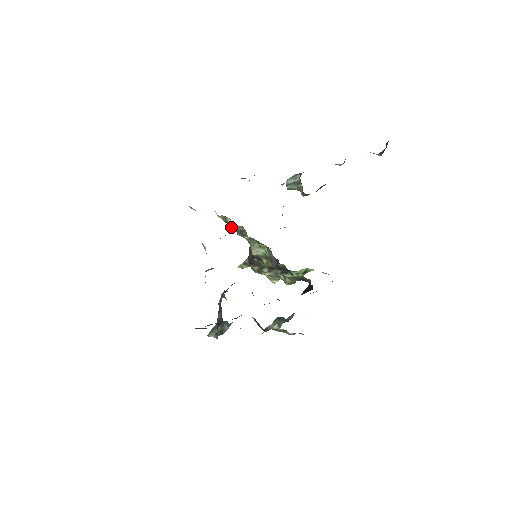
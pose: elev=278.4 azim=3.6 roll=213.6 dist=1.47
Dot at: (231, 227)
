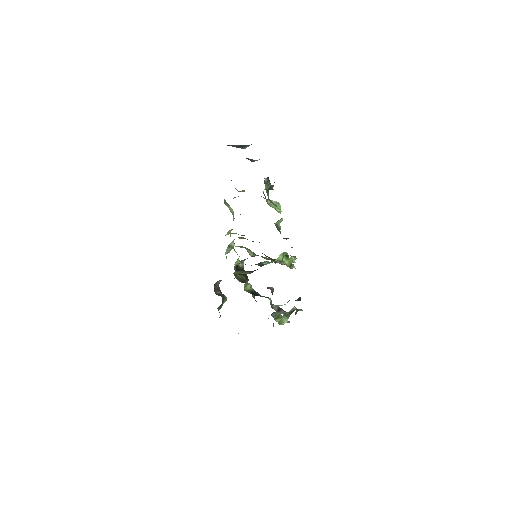
Dot at: occluded
